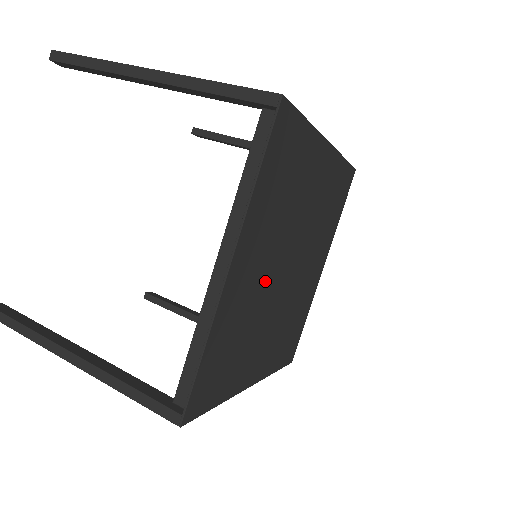
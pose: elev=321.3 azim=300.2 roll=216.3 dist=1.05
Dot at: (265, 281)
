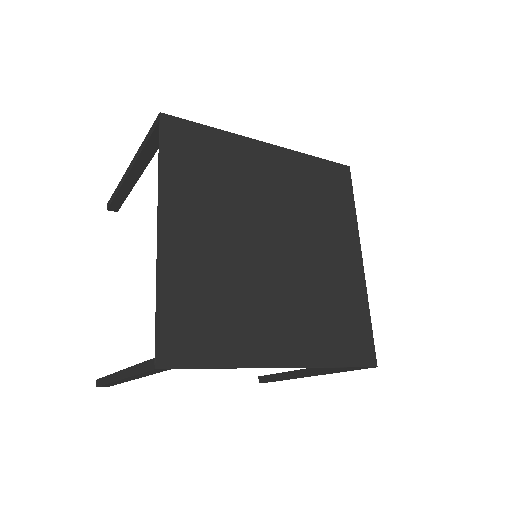
Dot at: (232, 251)
